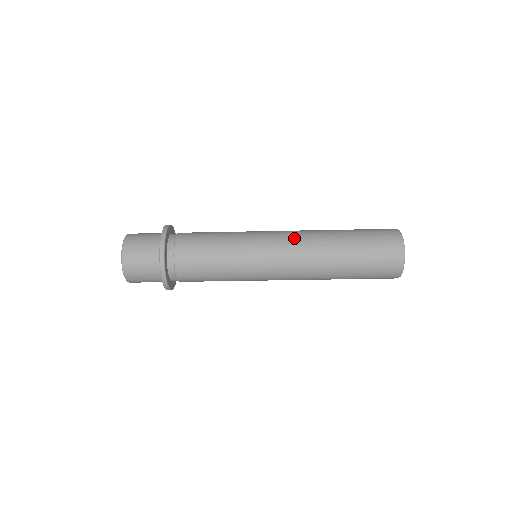
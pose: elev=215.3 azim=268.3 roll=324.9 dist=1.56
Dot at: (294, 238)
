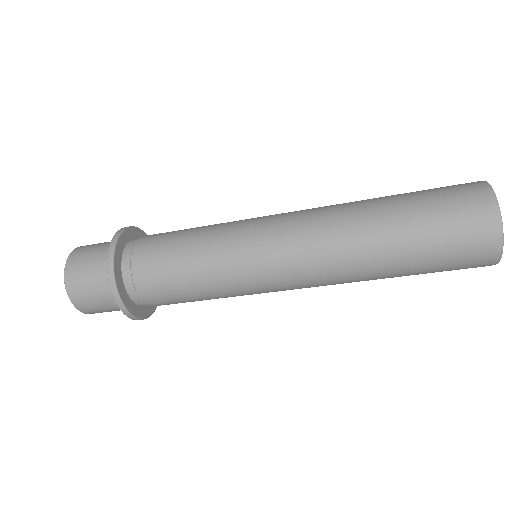
Dot at: (305, 226)
